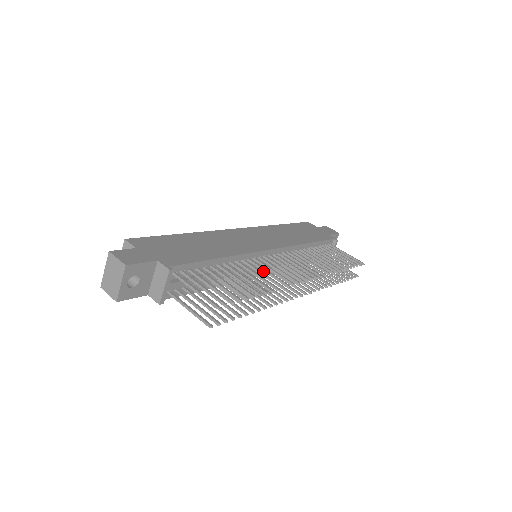
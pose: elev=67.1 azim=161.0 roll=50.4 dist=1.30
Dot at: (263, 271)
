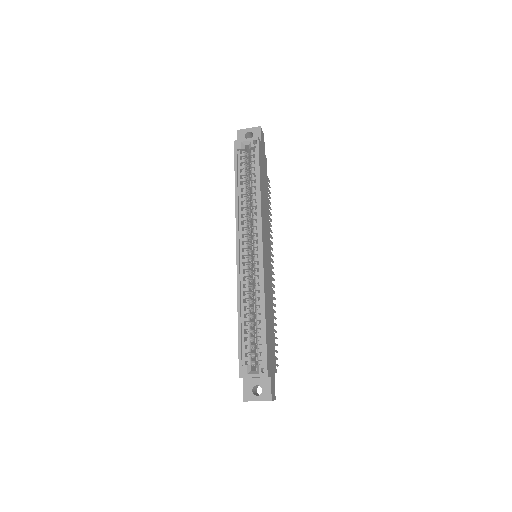
Dot at: occluded
